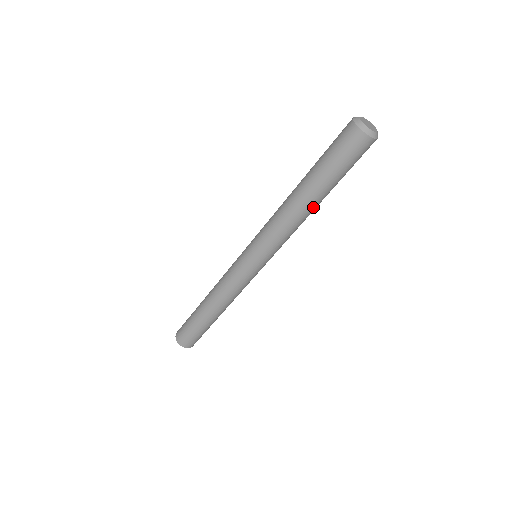
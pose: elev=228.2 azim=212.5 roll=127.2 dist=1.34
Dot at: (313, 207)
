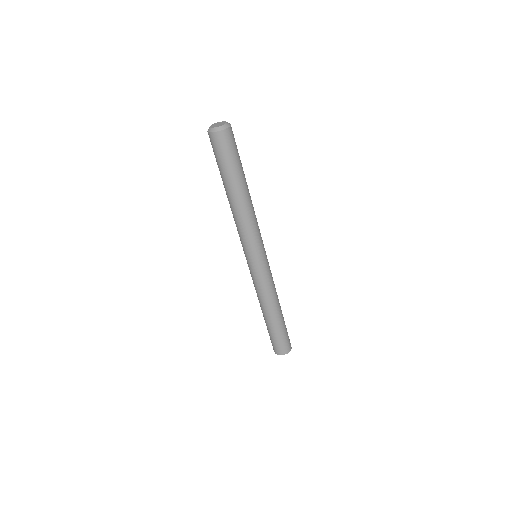
Dot at: (248, 195)
